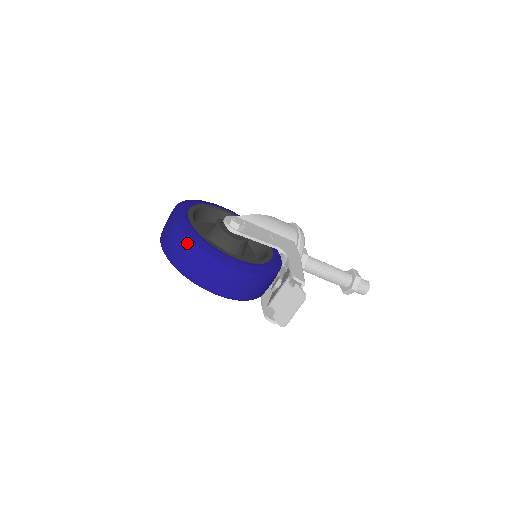
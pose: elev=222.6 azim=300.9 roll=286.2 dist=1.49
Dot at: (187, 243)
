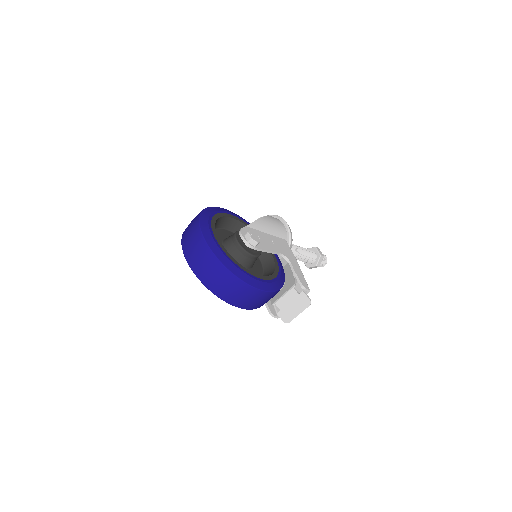
Dot at: (224, 271)
